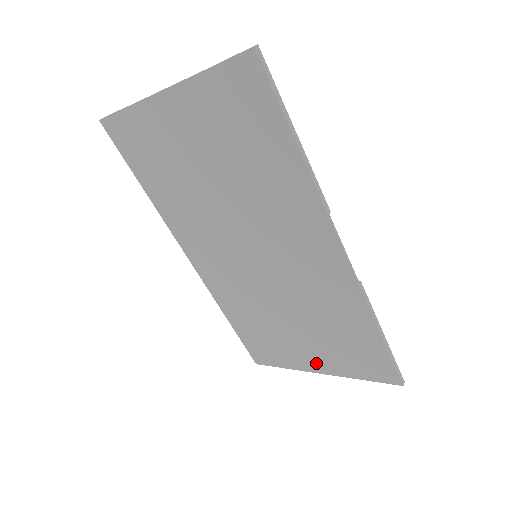
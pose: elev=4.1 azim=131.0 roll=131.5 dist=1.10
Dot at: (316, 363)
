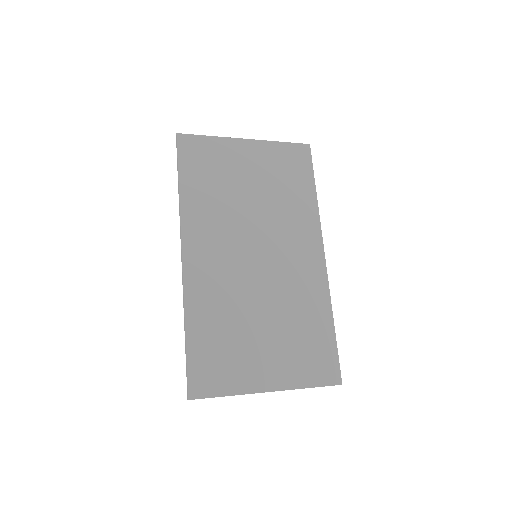
Dot at: (270, 376)
